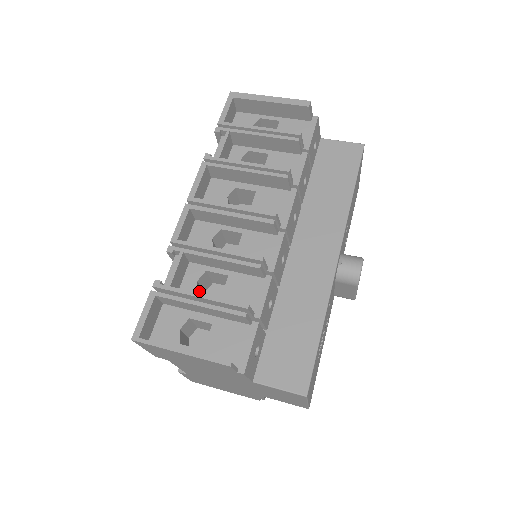
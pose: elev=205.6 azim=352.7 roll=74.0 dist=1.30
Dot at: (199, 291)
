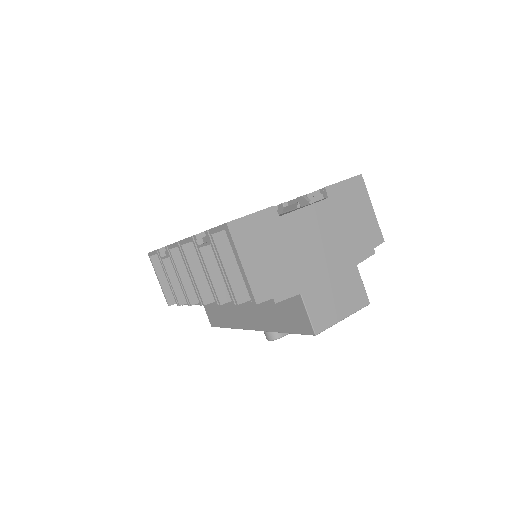
Dot at: occluded
